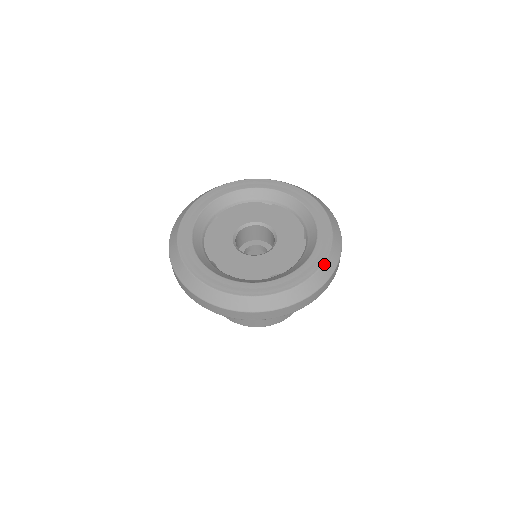
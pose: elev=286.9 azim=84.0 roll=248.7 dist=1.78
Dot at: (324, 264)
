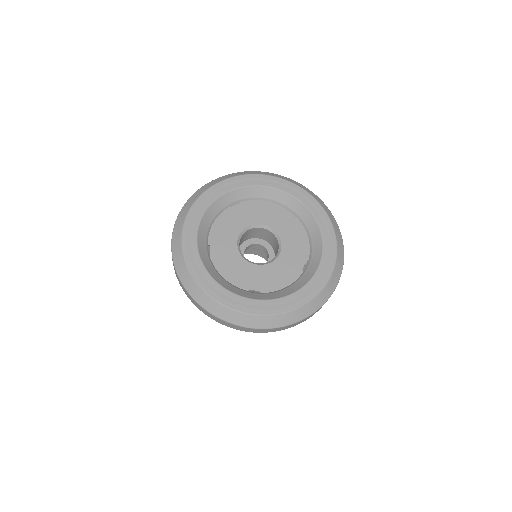
Dot at: (301, 307)
